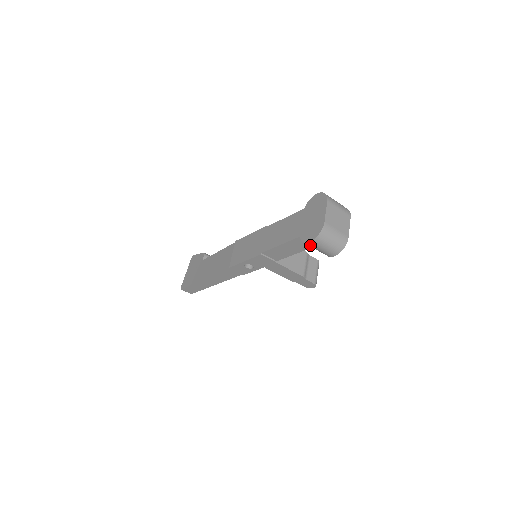
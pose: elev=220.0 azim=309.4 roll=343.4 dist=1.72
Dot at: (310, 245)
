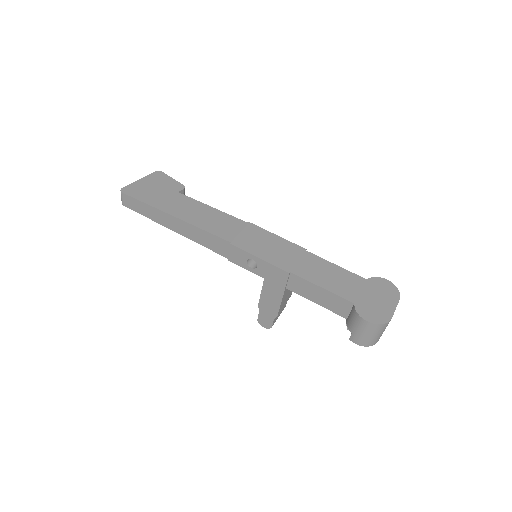
Dot at: (359, 321)
